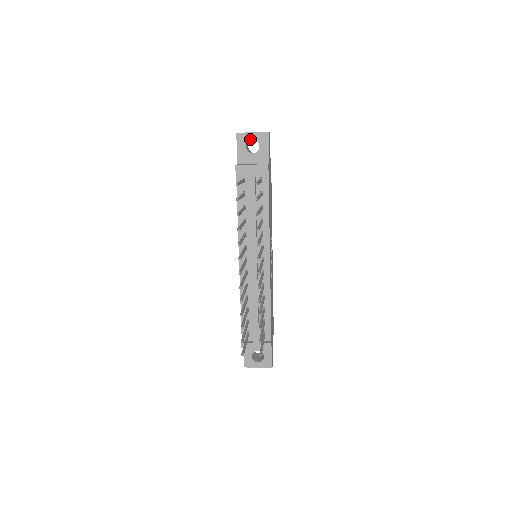
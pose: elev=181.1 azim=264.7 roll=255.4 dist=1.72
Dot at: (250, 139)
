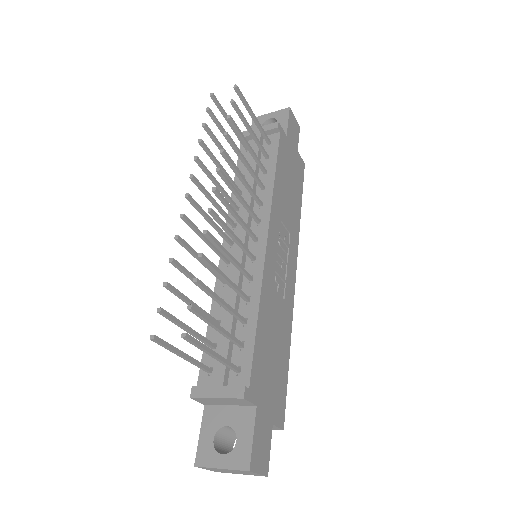
Dot at: (267, 119)
